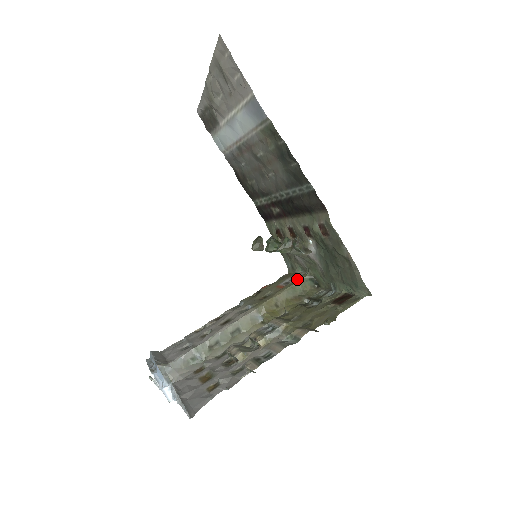
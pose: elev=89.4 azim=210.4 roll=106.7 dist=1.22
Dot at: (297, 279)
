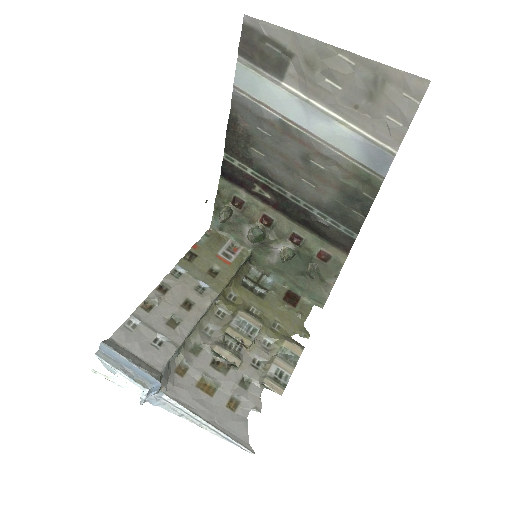
Dot at: (241, 256)
